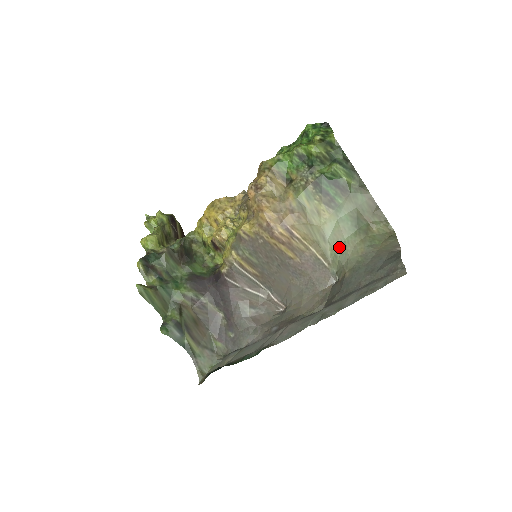
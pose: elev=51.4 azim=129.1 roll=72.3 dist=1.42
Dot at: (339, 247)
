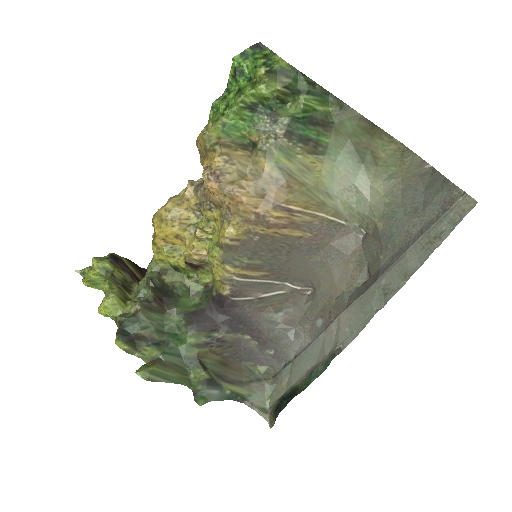
Dot at: (351, 196)
